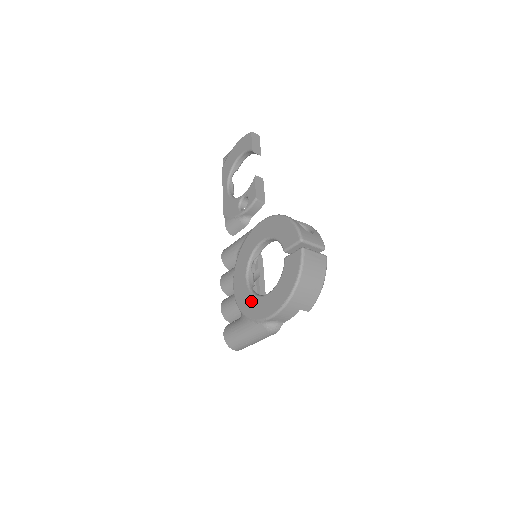
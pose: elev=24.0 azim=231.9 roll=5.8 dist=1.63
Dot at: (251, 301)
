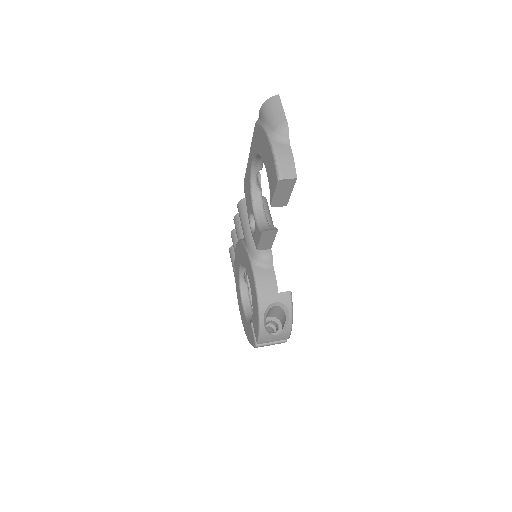
Dot at: (237, 283)
